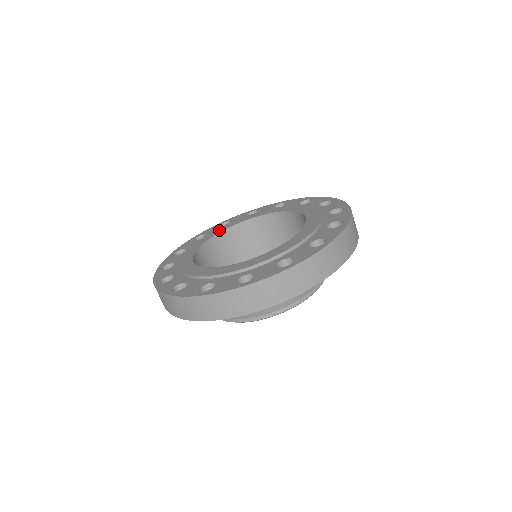
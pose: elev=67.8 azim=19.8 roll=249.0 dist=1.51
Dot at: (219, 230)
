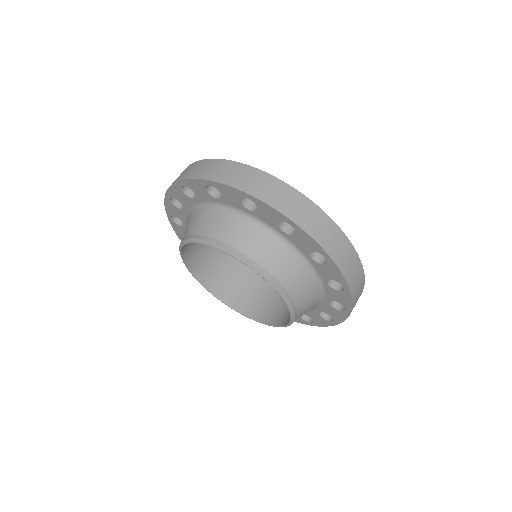
Dot at: occluded
